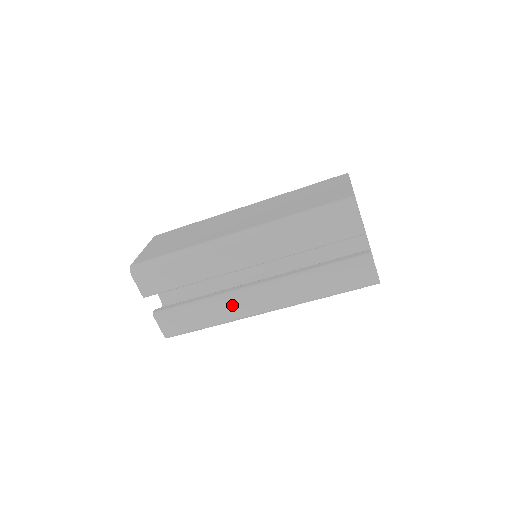
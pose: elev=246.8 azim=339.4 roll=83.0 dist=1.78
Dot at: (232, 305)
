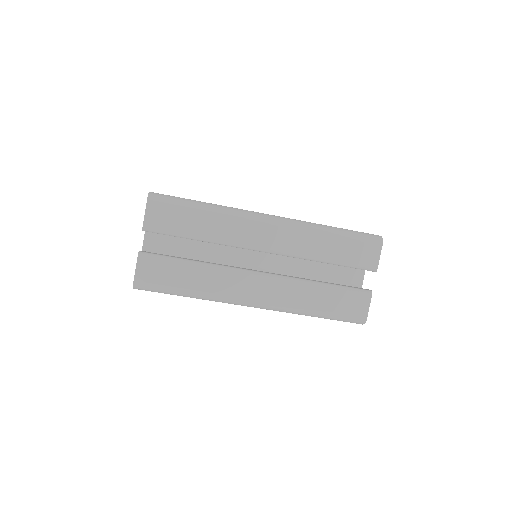
Dot at: (227, 281)
